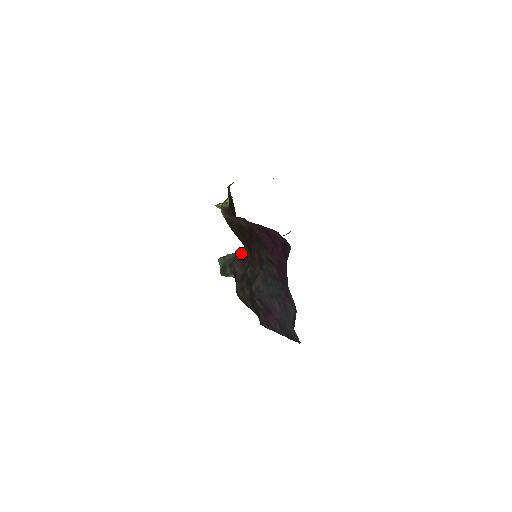
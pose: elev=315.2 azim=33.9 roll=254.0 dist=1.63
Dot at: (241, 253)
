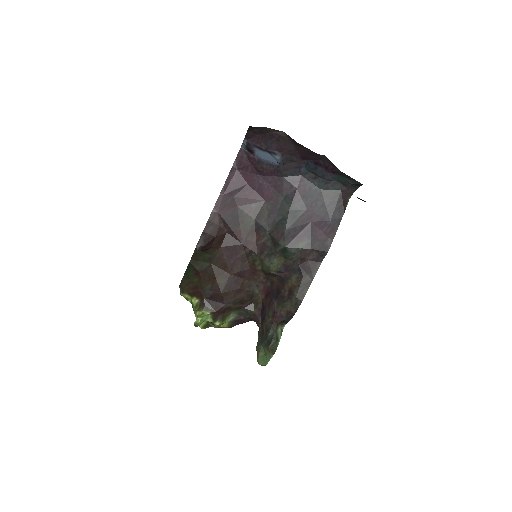
Dot at: (259, 329)
